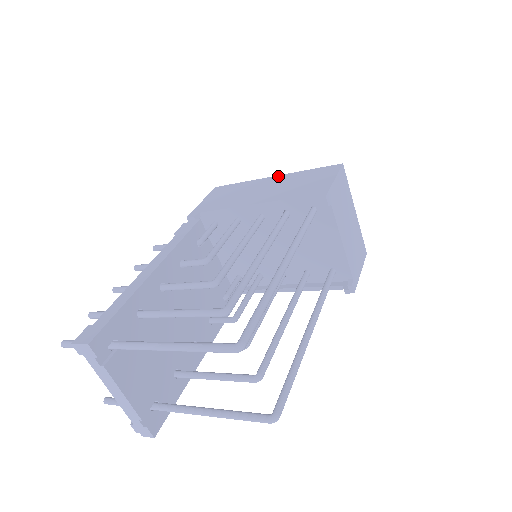
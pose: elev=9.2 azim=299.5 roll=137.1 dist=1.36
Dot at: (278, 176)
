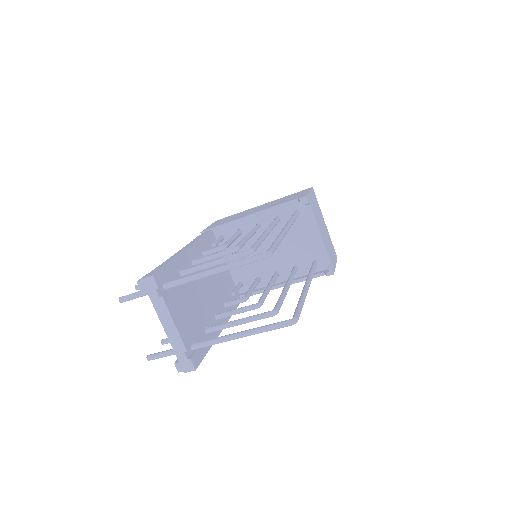
Dot at: (266, 203)
